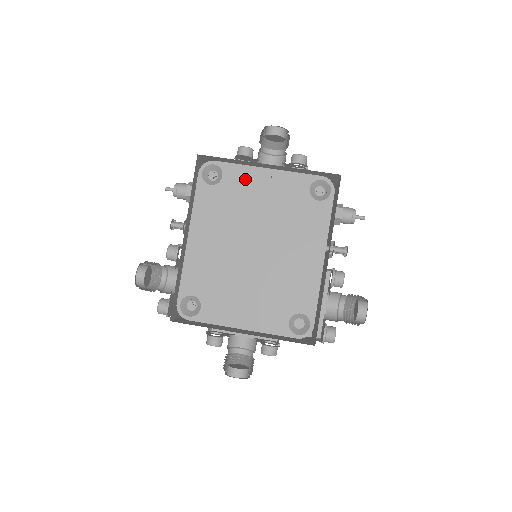
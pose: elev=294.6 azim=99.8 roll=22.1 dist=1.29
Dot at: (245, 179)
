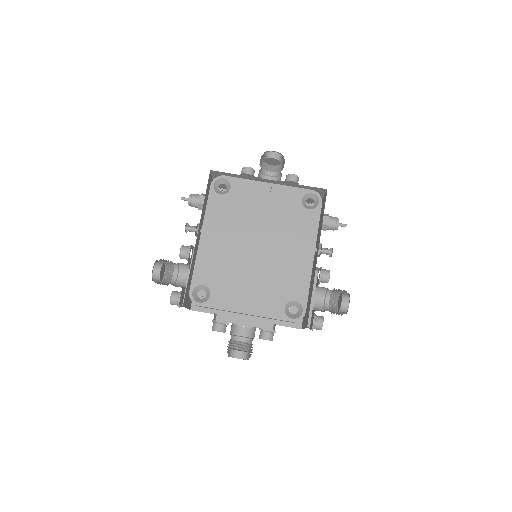
Dot at: (249, 191)
